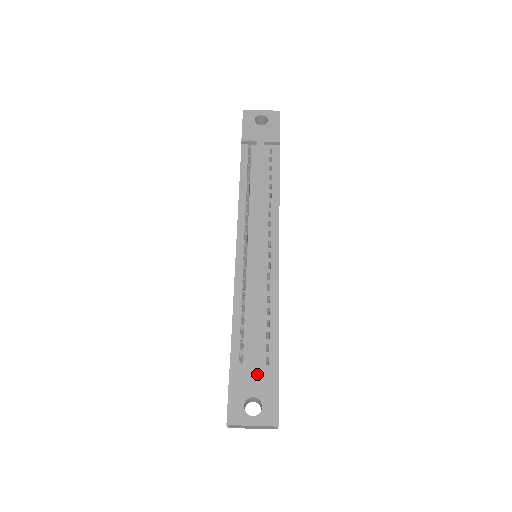
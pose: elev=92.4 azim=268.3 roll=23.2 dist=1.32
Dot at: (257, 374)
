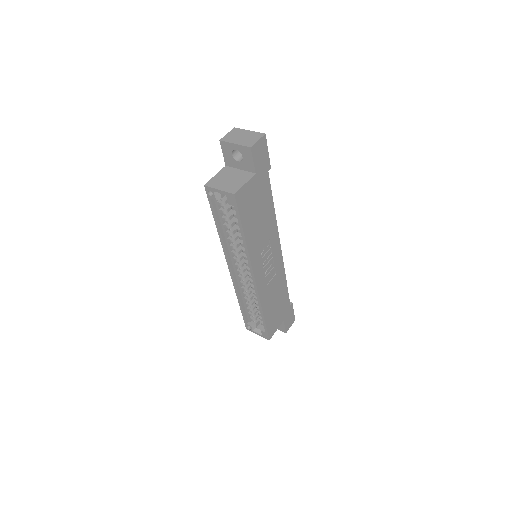
Dot at: occluded
